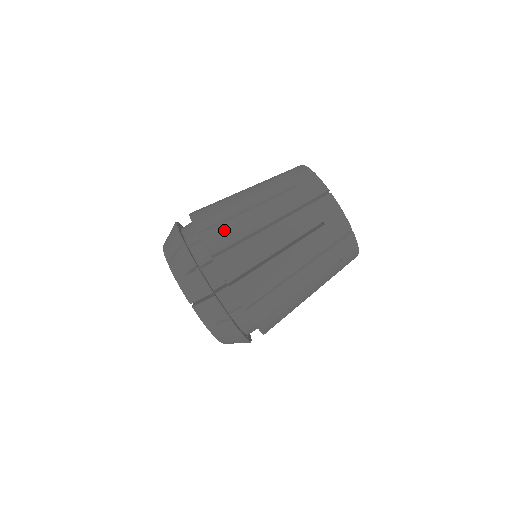
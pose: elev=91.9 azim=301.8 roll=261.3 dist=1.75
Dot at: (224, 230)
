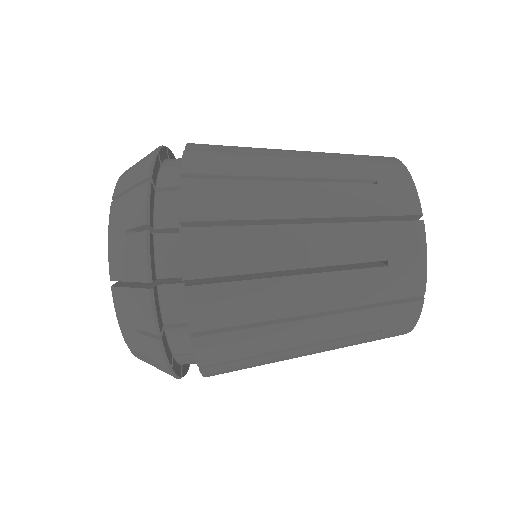
Dot at: occluded
